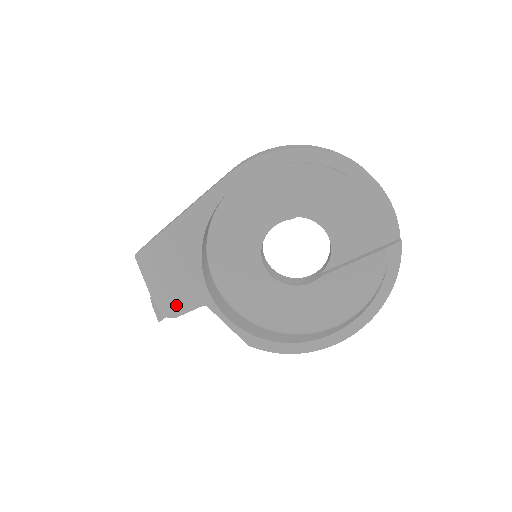
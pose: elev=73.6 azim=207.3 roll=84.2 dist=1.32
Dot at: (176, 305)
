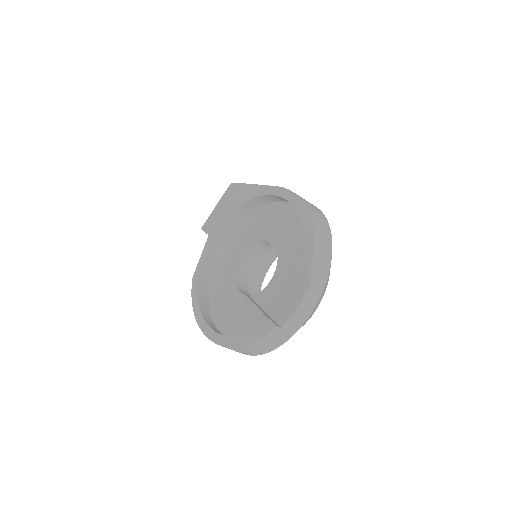
Dot at: (207, 223)
